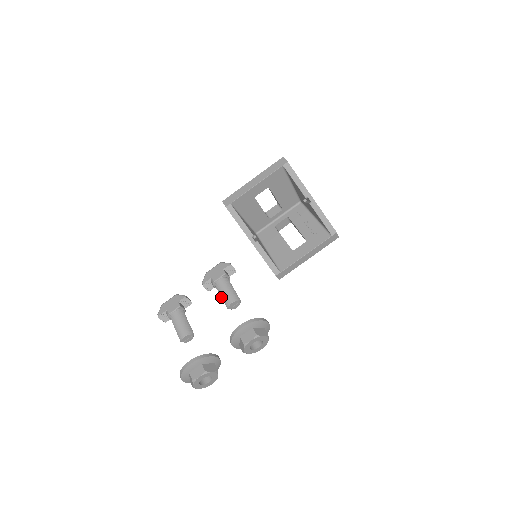
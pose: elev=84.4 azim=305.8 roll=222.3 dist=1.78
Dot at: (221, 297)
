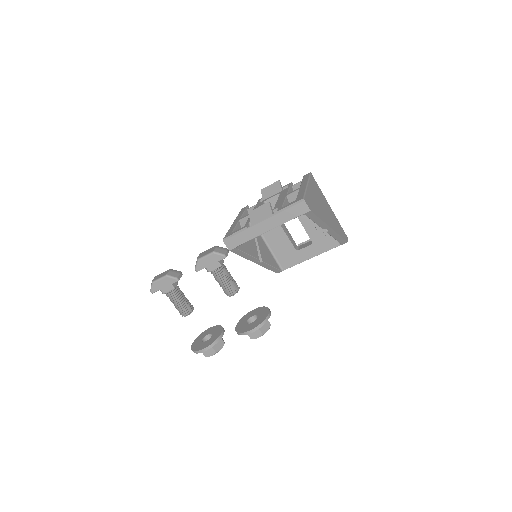
Dot at: occluded
